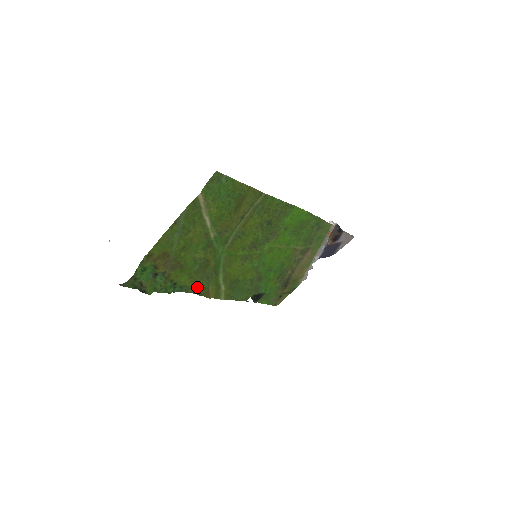
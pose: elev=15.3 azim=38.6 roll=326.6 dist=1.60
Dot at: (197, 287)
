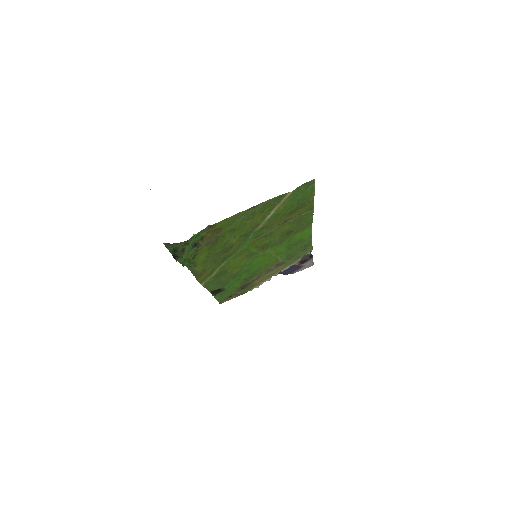
Dot at: (200, 267)
